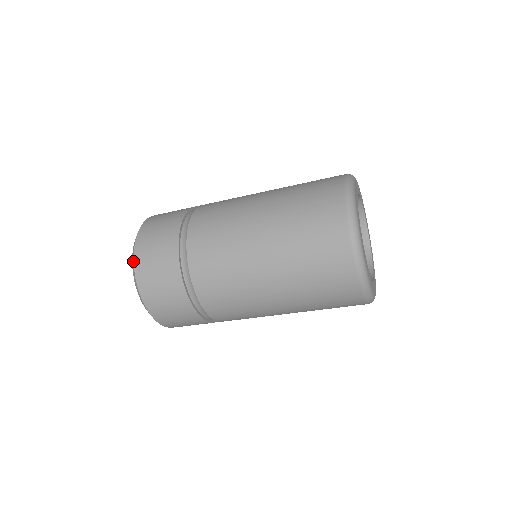
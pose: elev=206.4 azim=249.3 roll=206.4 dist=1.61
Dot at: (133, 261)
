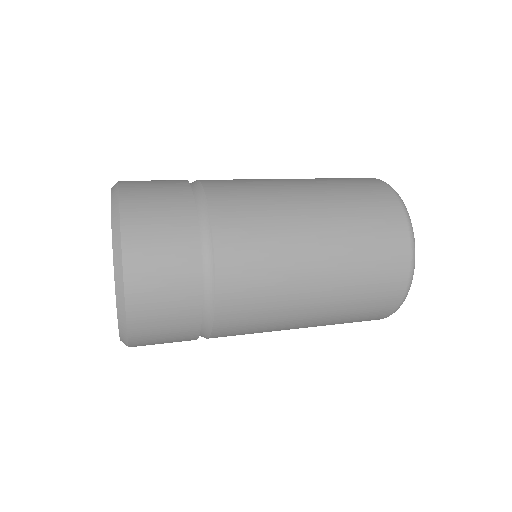
Dot at: (119, 236)
